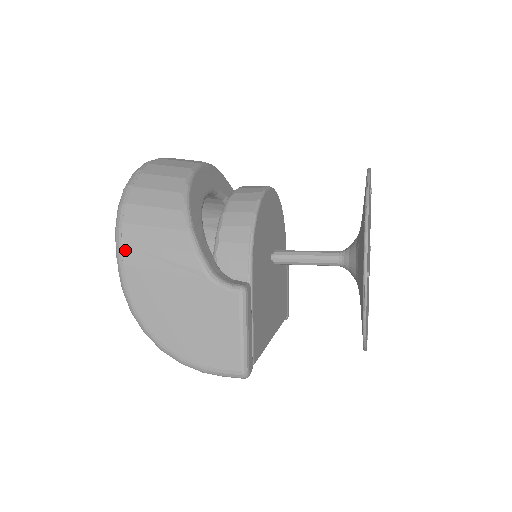
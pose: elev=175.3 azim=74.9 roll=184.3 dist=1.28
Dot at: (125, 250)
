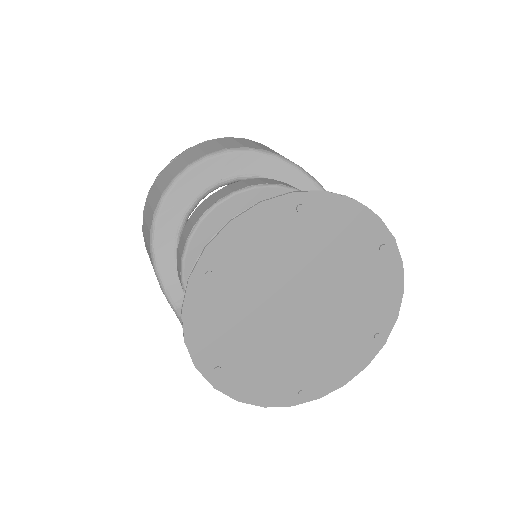
Dot at: occluded
